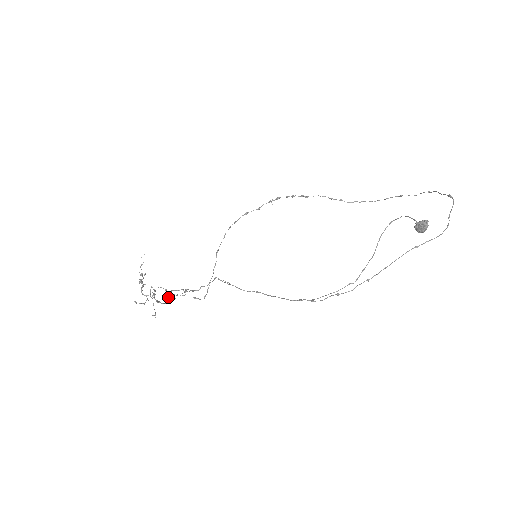
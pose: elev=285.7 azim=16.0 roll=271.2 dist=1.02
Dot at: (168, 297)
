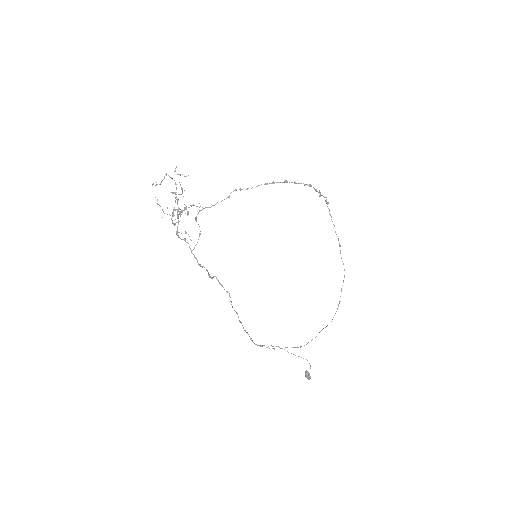
Dot at: occluded
